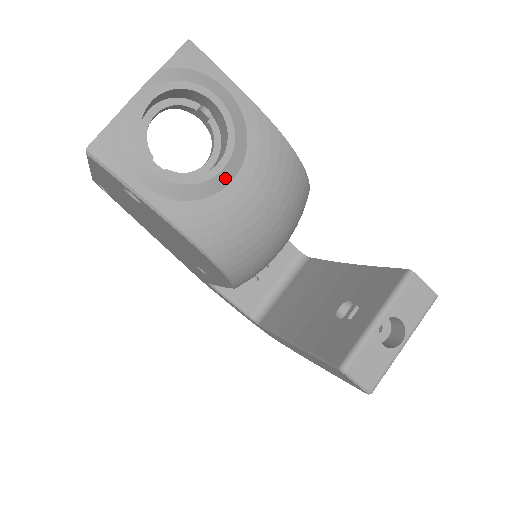
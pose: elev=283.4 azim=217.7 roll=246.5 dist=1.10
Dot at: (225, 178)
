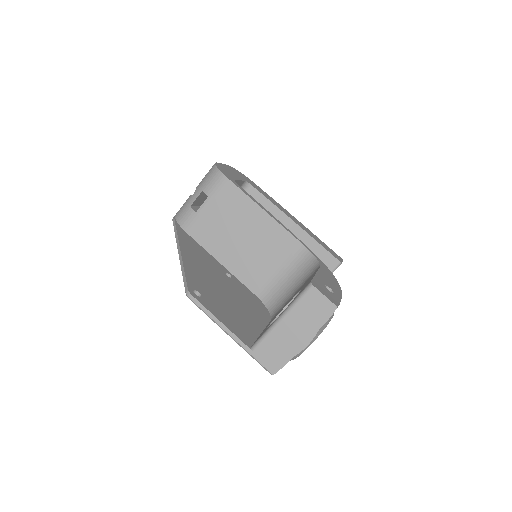
Dot at: occluded
